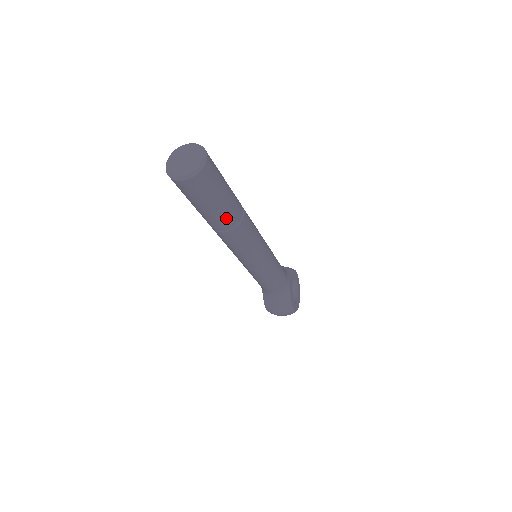
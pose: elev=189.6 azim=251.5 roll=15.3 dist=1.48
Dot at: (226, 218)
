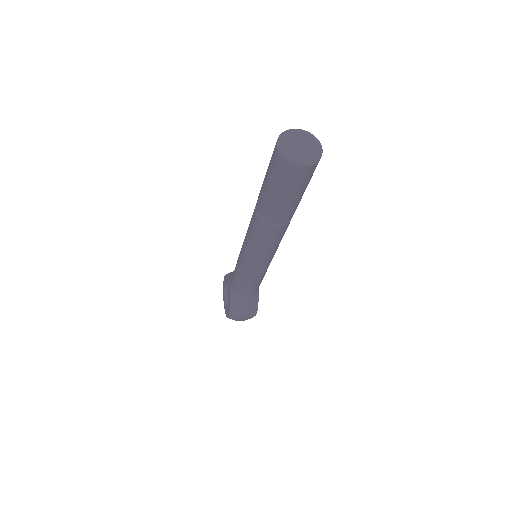
Dot at: (292, 211)
